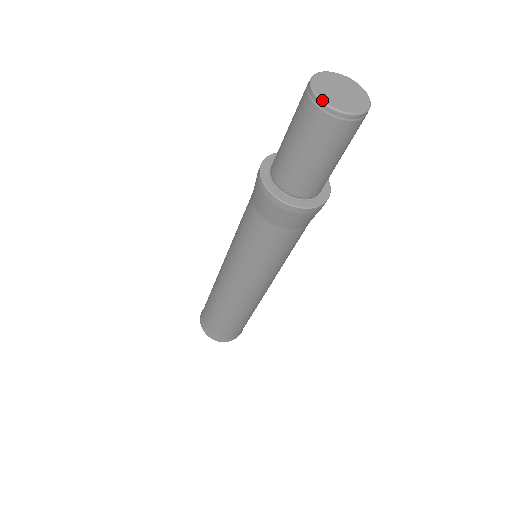
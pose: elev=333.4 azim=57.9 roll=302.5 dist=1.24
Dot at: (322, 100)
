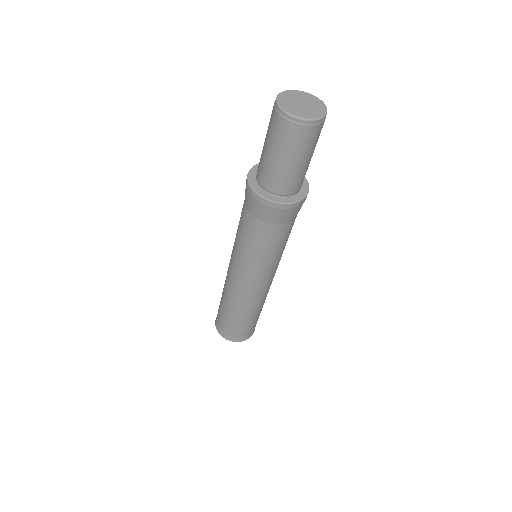
Dot at: (279, 106)
